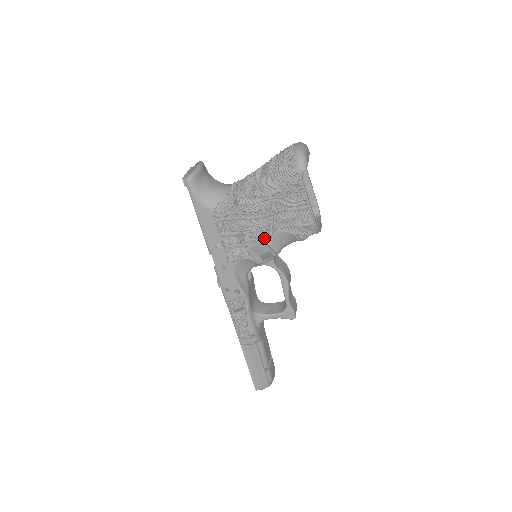
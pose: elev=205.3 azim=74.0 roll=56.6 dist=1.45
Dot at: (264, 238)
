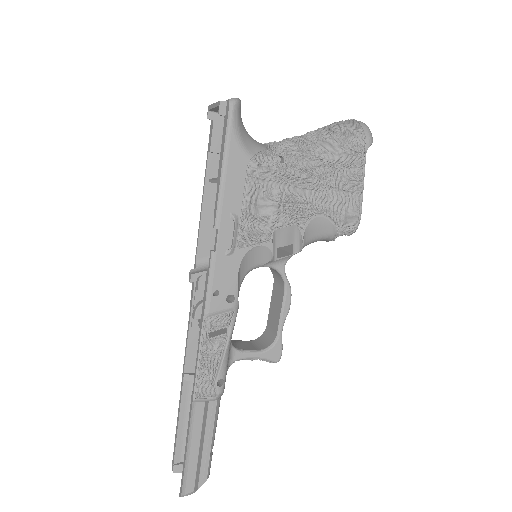
Dot at: (299, 219)
